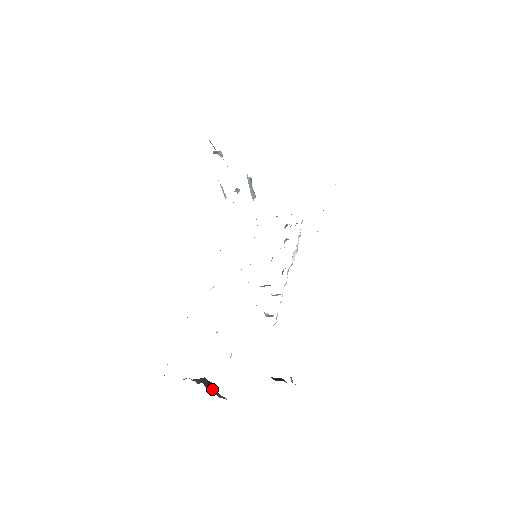
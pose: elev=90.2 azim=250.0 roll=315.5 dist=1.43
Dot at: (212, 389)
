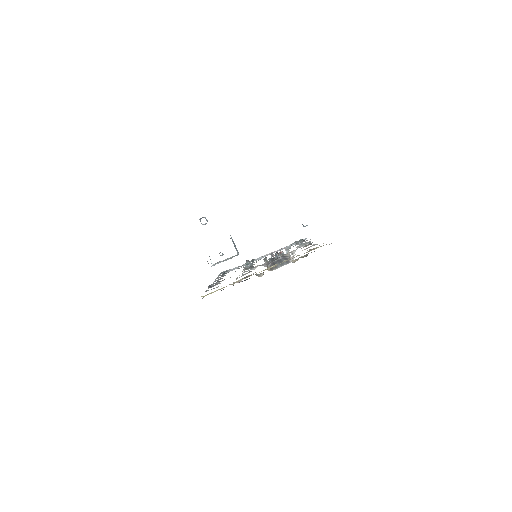
Dot at: occluded
